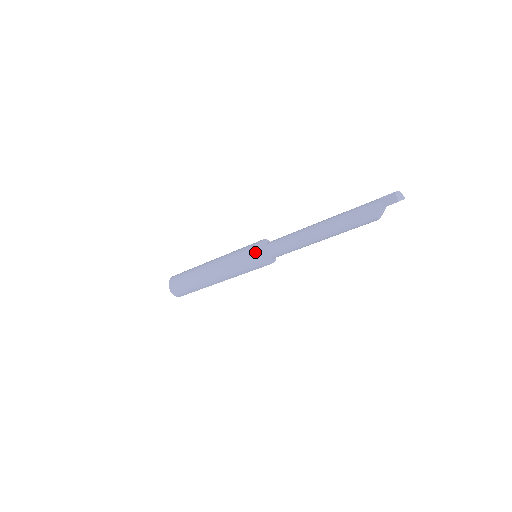
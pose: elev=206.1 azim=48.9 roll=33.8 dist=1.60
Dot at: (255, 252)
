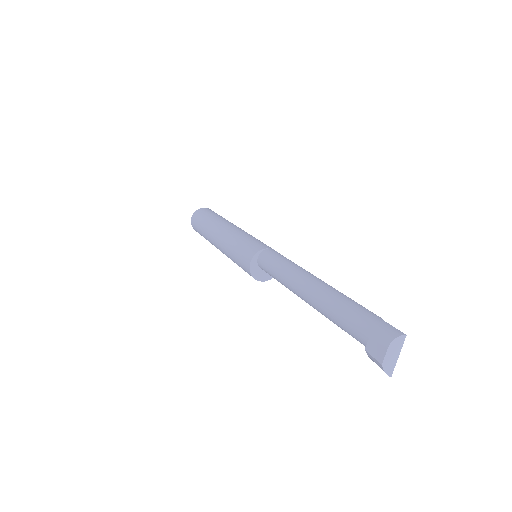
Dot at: occluded
